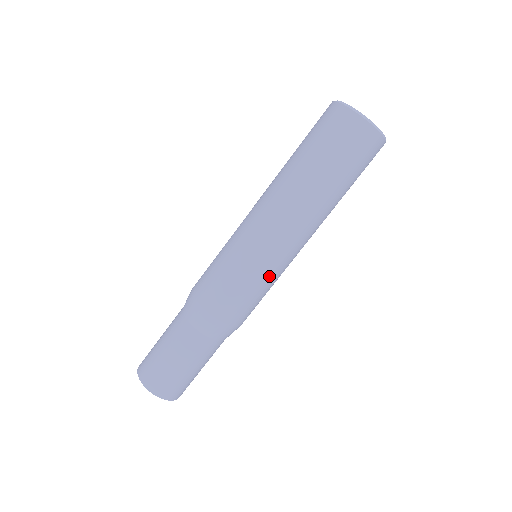
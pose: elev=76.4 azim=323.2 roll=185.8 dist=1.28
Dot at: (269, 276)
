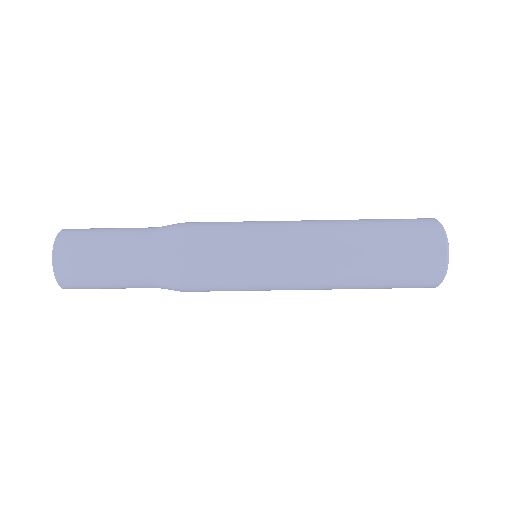
Dot at: occluded
